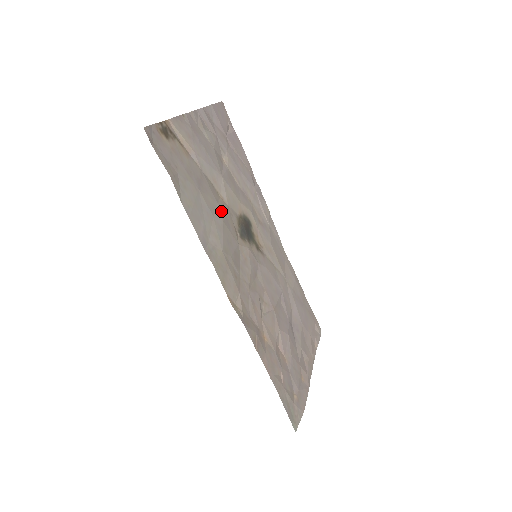
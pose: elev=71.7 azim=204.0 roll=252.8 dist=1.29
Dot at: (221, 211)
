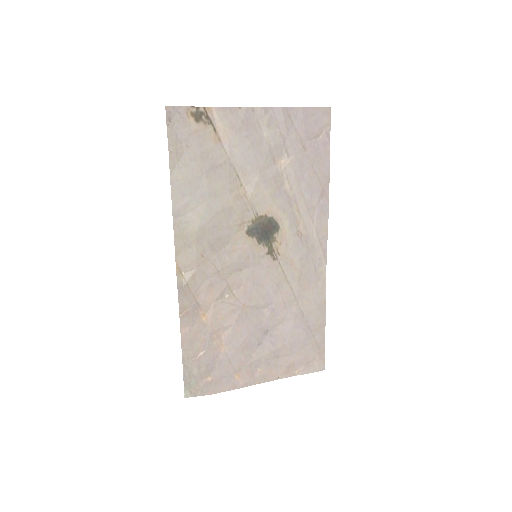
Dot at: (228, 200)
